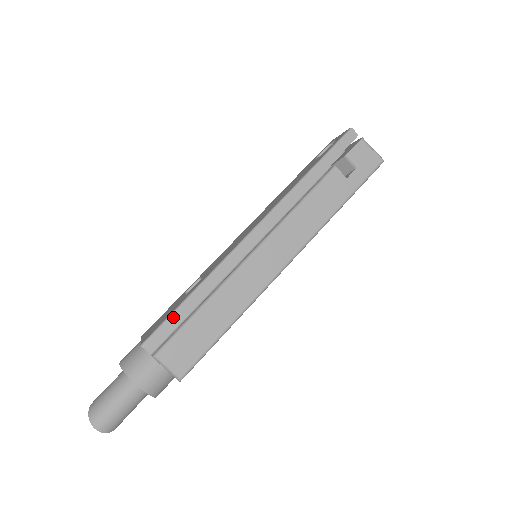
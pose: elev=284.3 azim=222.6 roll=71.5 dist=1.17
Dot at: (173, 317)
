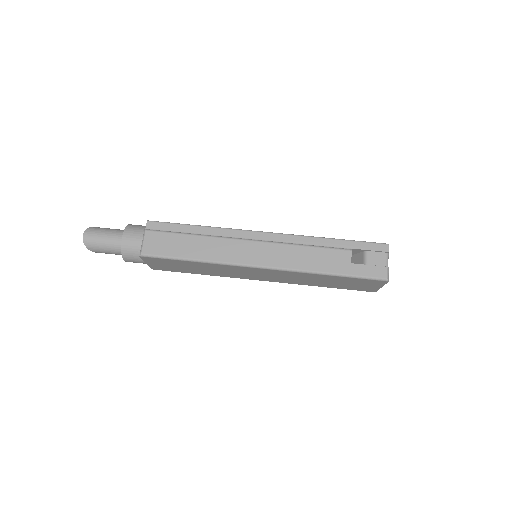
Dot at: (177, 225)
